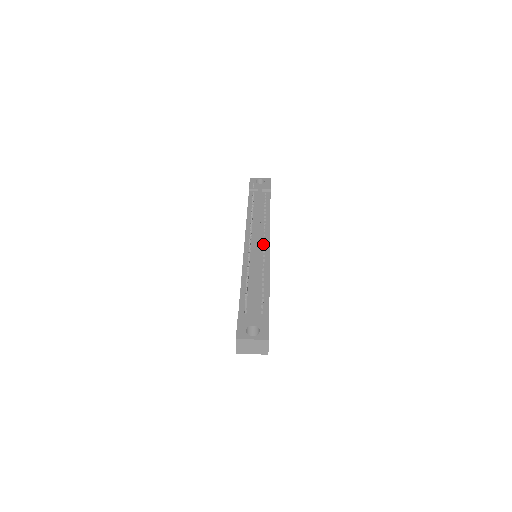
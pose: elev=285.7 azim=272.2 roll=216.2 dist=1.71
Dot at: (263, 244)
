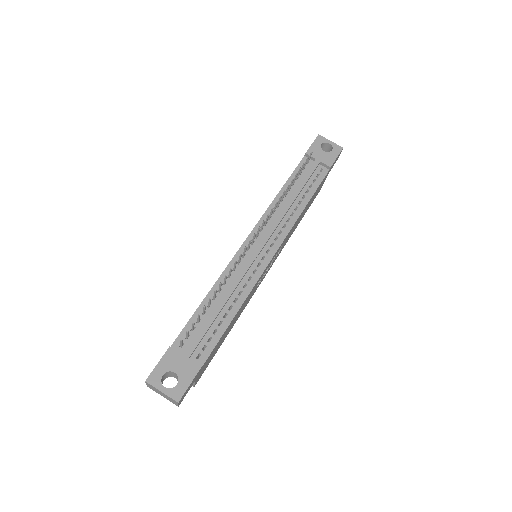
Dot at: (265, 253)
